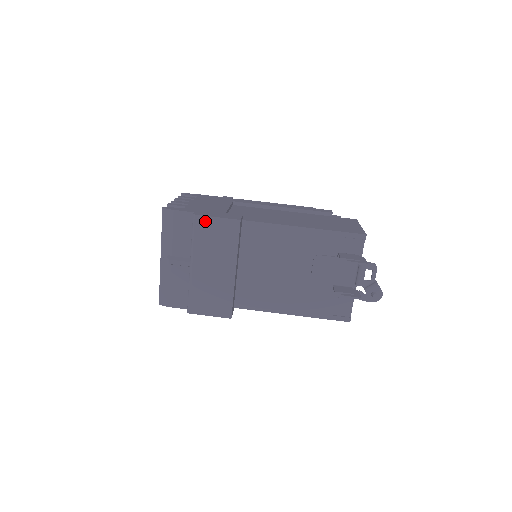
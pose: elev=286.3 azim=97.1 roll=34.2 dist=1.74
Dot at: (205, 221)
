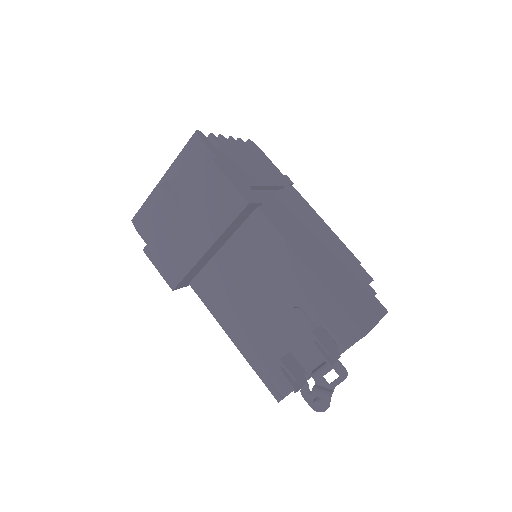
Dot at: (217, 175)
